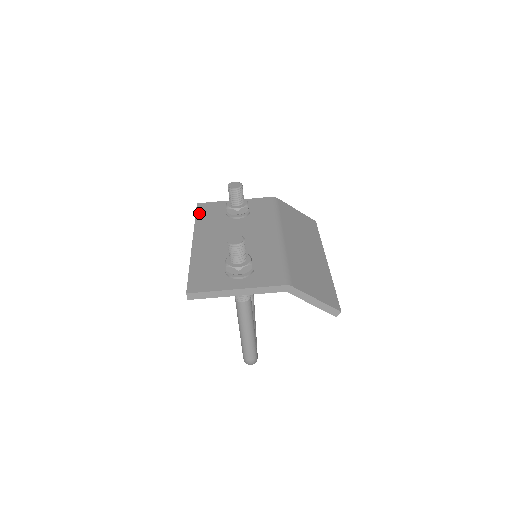
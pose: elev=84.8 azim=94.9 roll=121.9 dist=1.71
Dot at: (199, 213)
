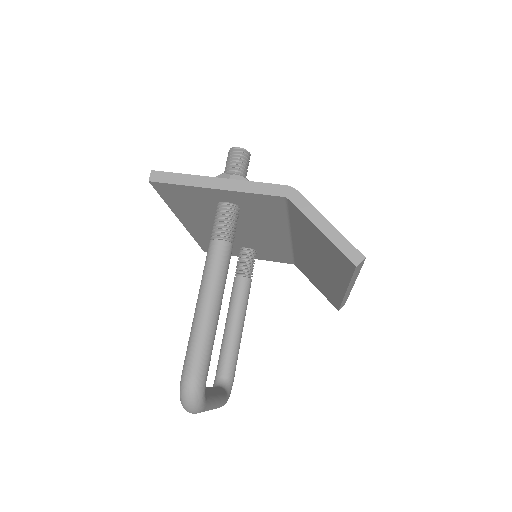
Dot at: occluded
